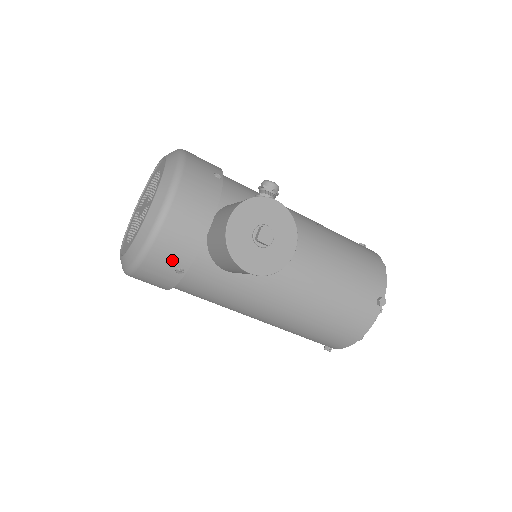
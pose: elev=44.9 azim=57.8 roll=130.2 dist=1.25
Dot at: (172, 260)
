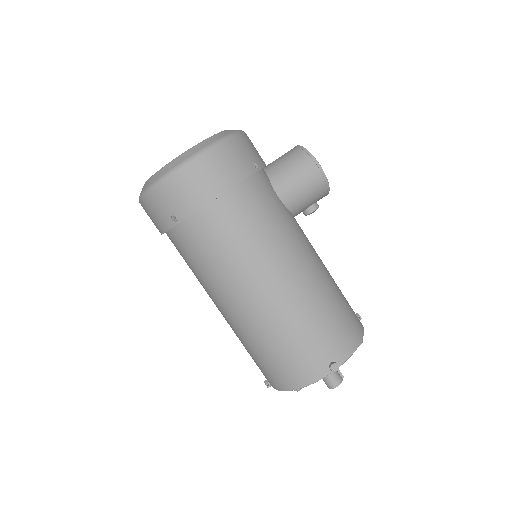
Dot at: (252, 154)
